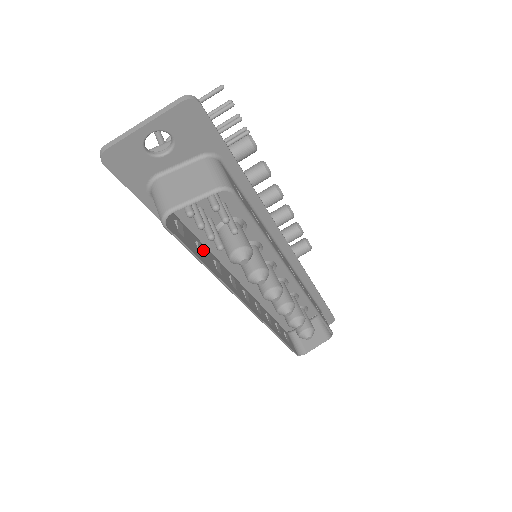
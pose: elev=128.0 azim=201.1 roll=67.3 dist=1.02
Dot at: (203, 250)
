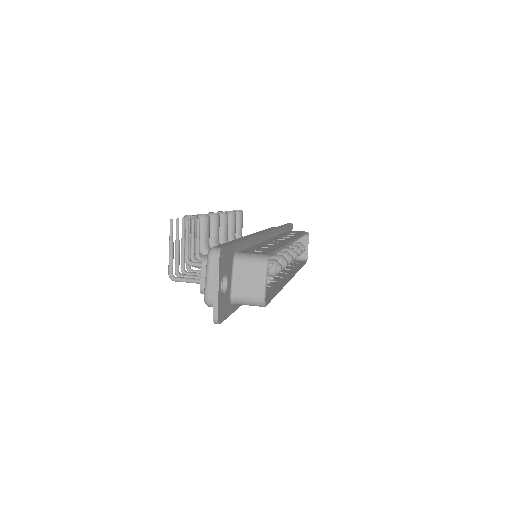
Dot at: occluded
